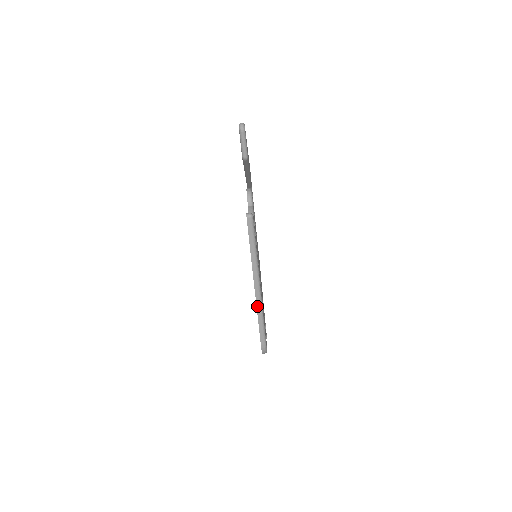
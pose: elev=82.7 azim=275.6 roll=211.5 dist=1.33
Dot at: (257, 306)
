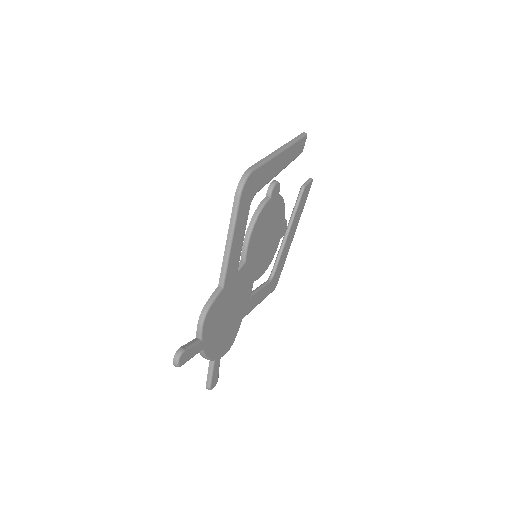
Dot at: (272, 154)
